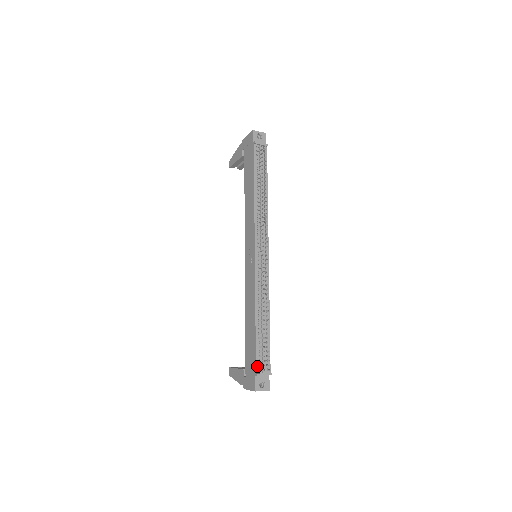
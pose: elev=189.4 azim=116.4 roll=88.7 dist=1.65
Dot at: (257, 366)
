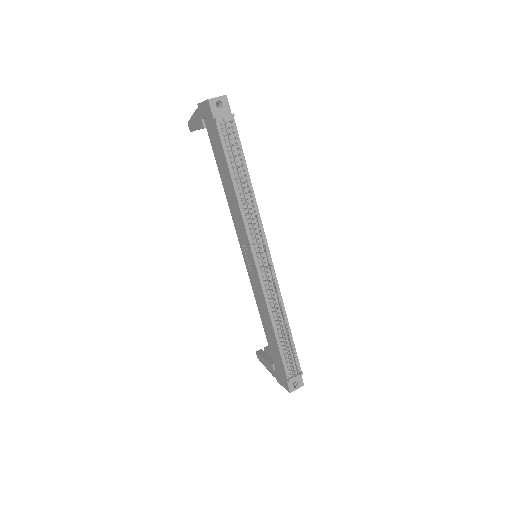
Dot at: (287, 372)
